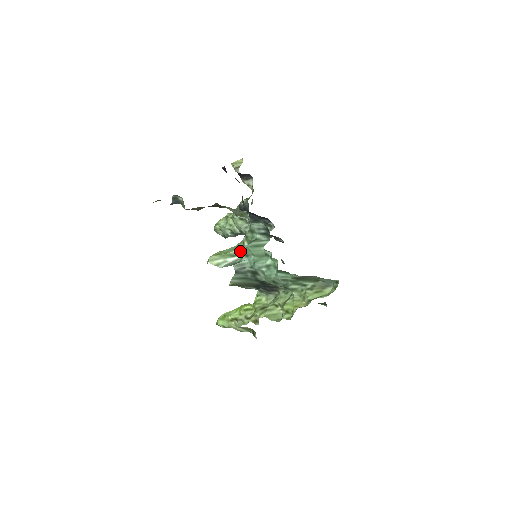
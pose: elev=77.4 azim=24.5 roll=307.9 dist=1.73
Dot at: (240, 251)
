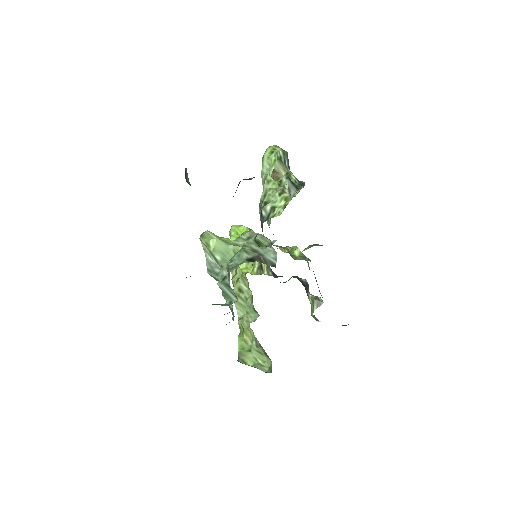
Dot at: (220, 268)
